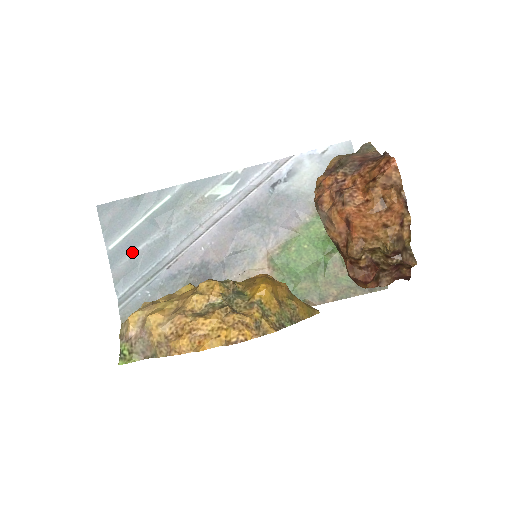
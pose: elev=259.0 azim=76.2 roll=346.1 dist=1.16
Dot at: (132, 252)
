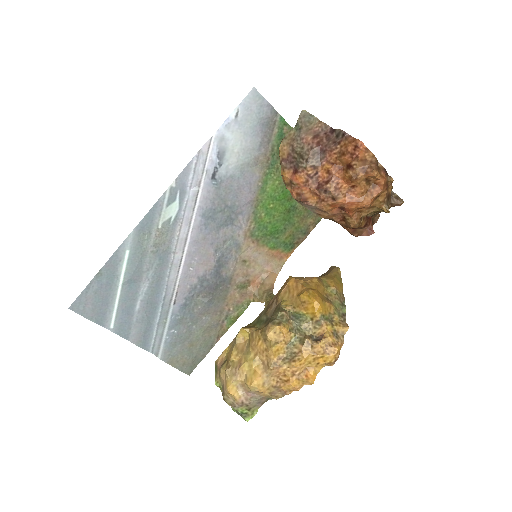
Dot at: (133, 315)
